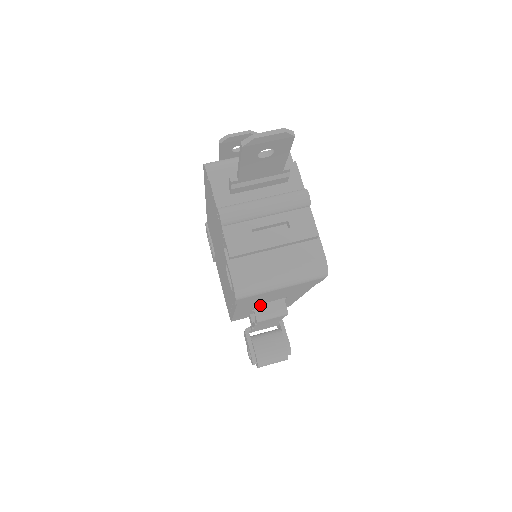
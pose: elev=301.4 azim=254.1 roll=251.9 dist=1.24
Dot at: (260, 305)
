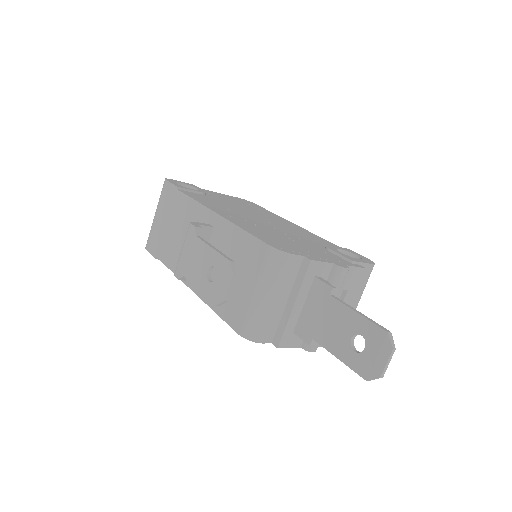
Dot at: occluded
